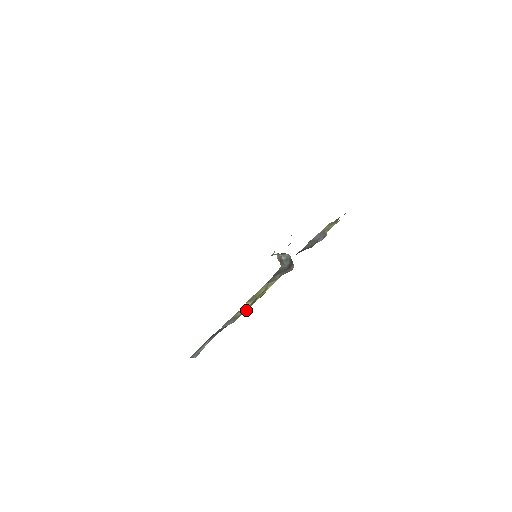
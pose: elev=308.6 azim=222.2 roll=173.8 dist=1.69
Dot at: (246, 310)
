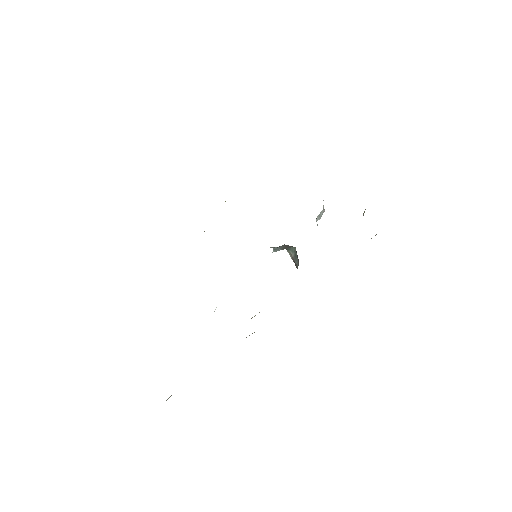
Dot at: occluded
